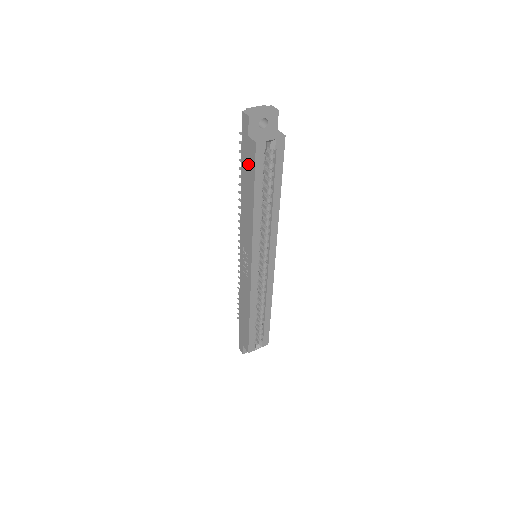
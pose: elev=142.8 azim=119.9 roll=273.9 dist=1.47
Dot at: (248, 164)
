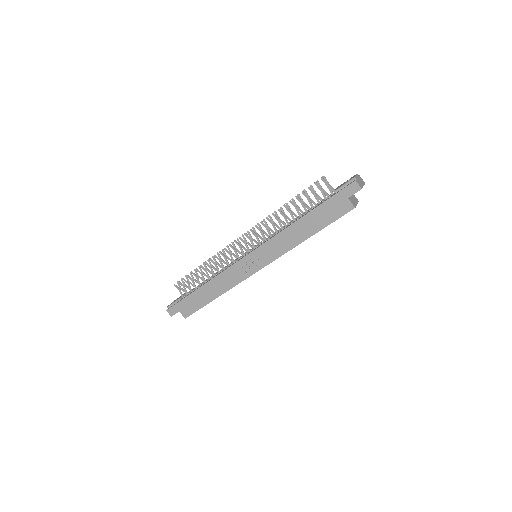
Dot at: (330, 212)
